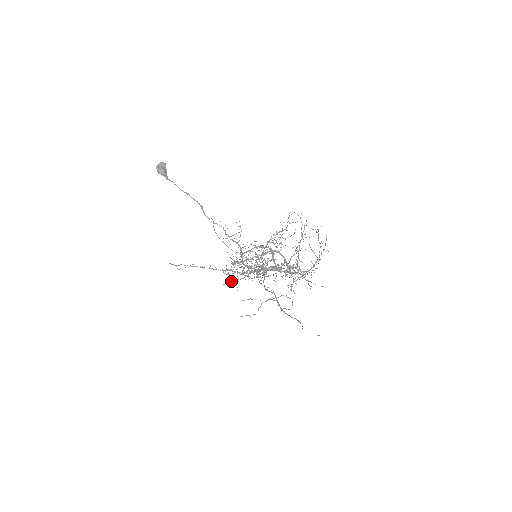
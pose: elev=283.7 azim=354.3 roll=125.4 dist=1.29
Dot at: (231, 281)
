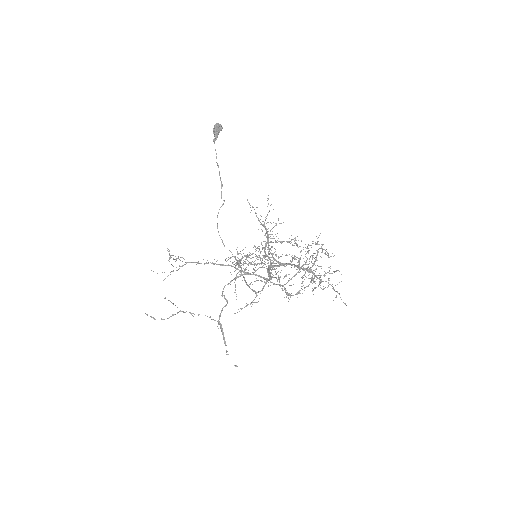
Dot at: occluded
